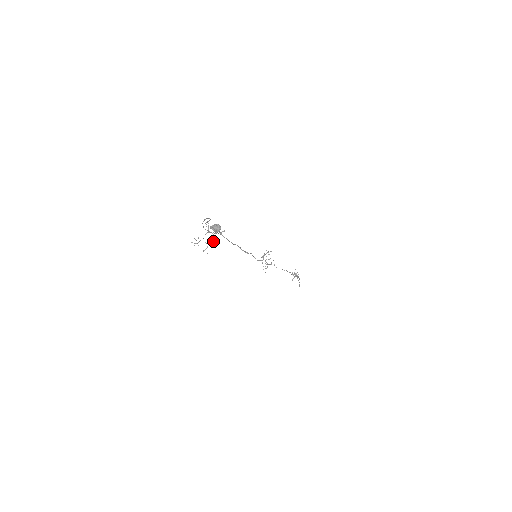
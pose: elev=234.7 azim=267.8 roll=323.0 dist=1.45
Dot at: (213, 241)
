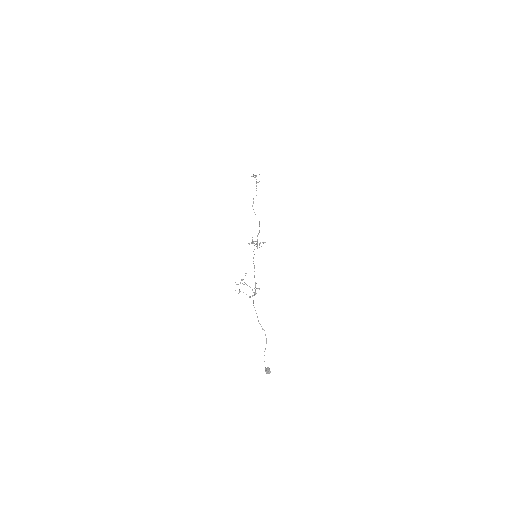
Dot at: occluded
